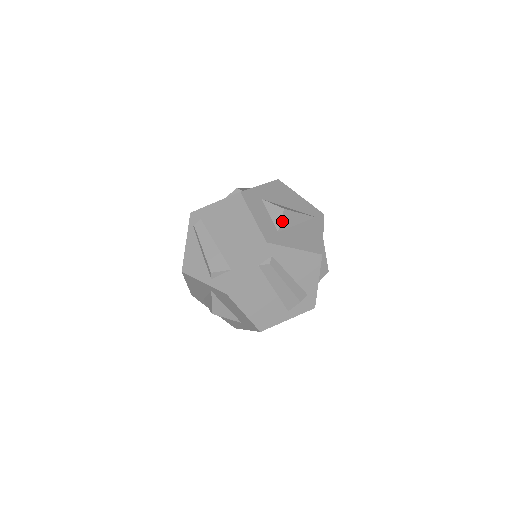
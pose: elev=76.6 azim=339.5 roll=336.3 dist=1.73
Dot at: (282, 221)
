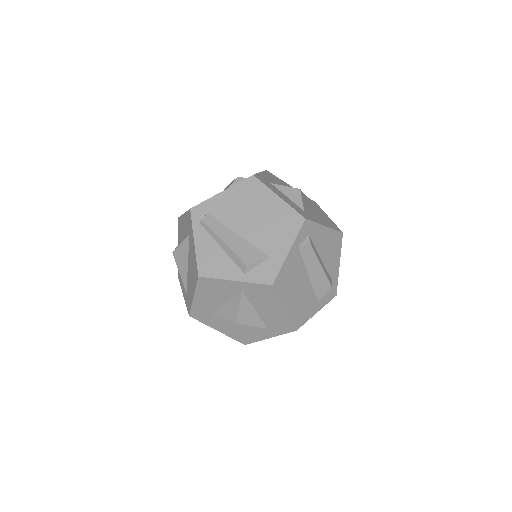
Dot at: (302, 201)
